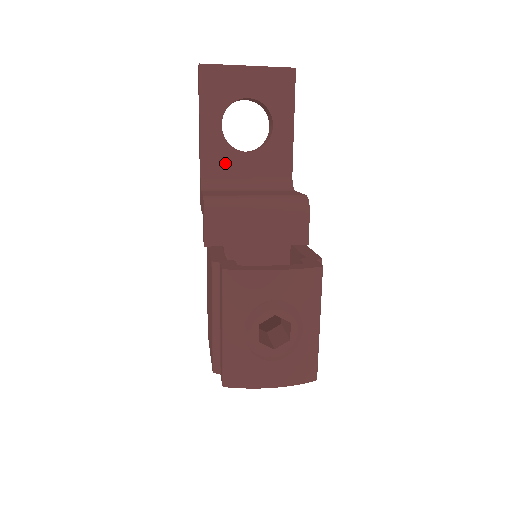
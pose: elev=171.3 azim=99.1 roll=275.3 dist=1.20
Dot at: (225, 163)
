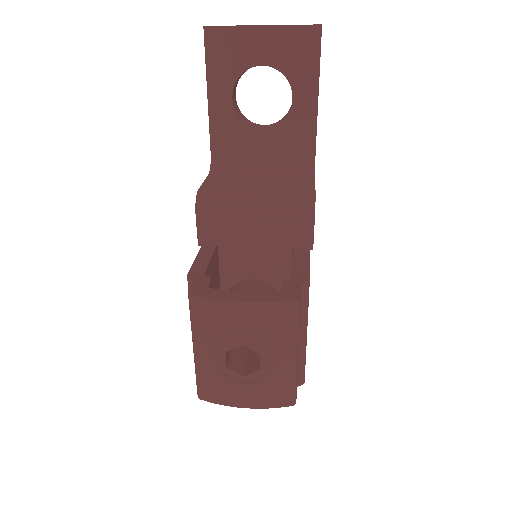
Dot at: (237, 142)
